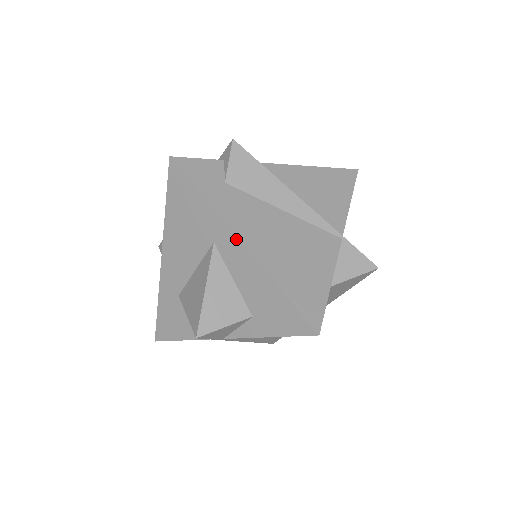
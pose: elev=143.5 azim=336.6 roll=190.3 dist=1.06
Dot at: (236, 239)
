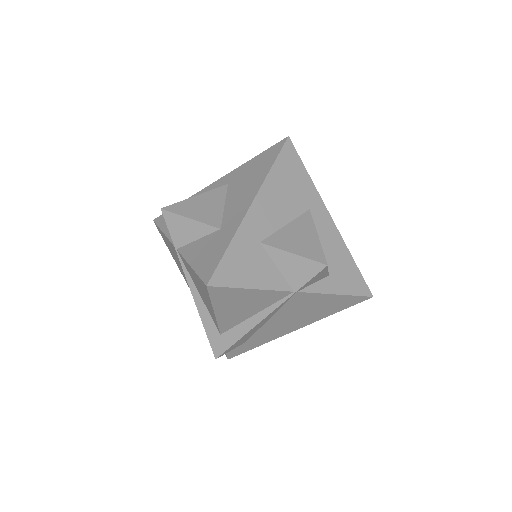
Dot at: (328, 214)
